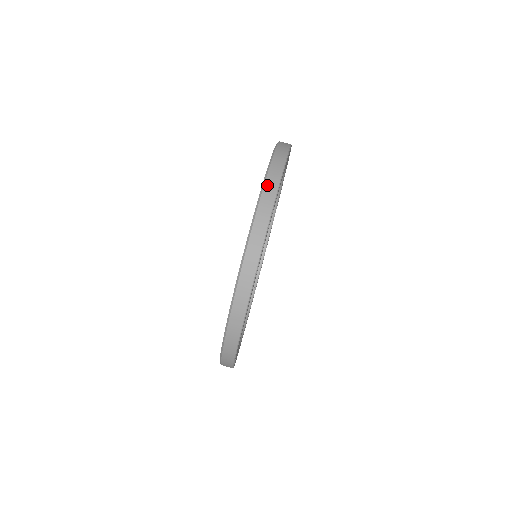
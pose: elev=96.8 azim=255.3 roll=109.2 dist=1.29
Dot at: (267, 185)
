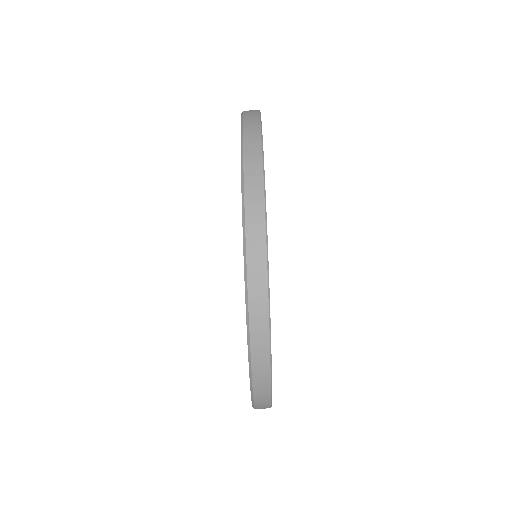
Dot at: (255, 364)
